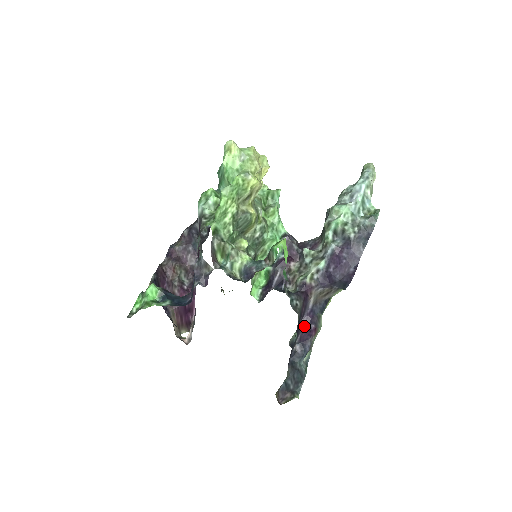
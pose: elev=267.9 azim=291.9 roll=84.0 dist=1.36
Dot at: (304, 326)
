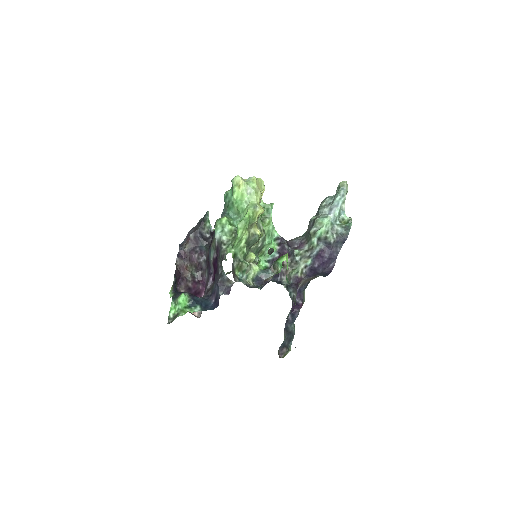
Dot at: occluded
